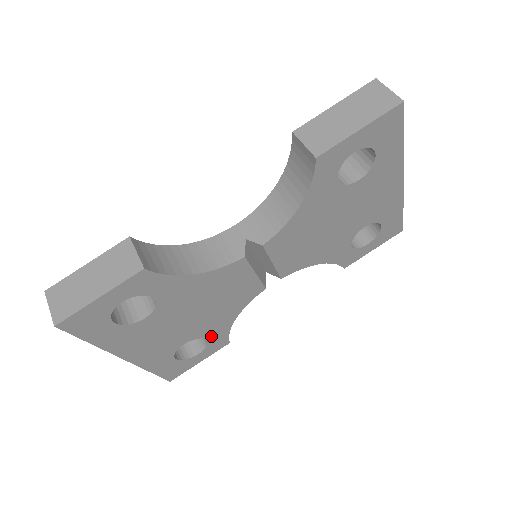
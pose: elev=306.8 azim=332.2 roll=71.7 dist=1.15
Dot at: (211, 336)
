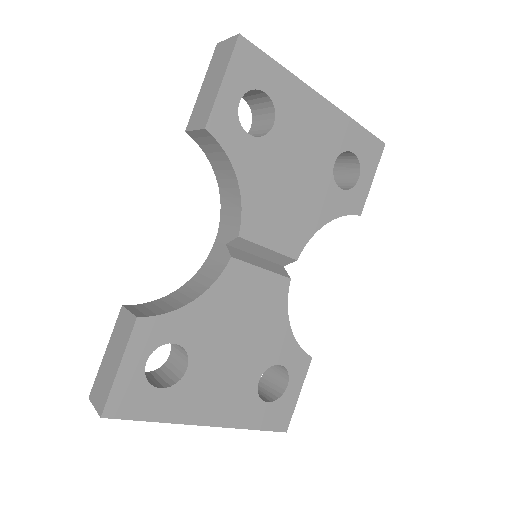
Dot at: (282, 359)
